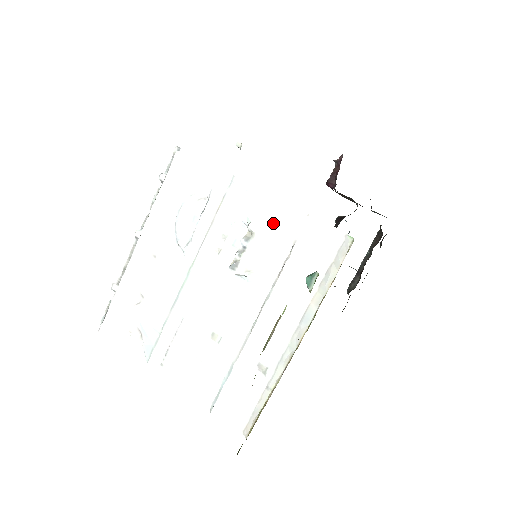
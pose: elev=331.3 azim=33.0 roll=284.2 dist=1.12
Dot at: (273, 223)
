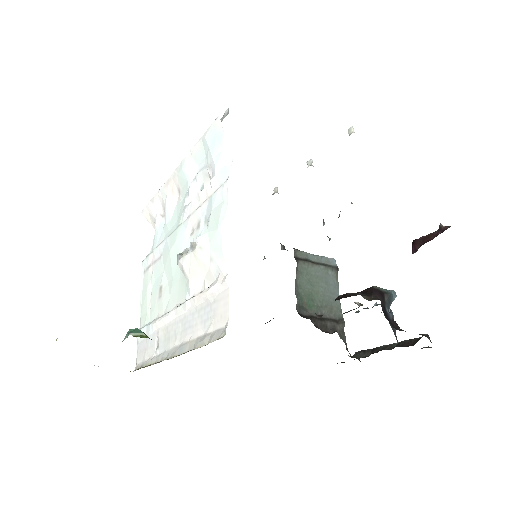
Dot at: (208, 253)
